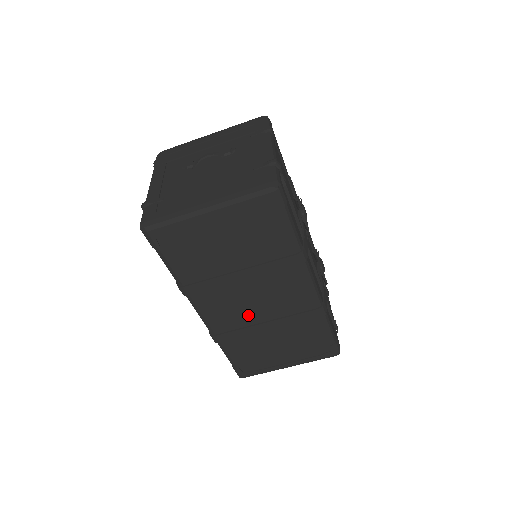
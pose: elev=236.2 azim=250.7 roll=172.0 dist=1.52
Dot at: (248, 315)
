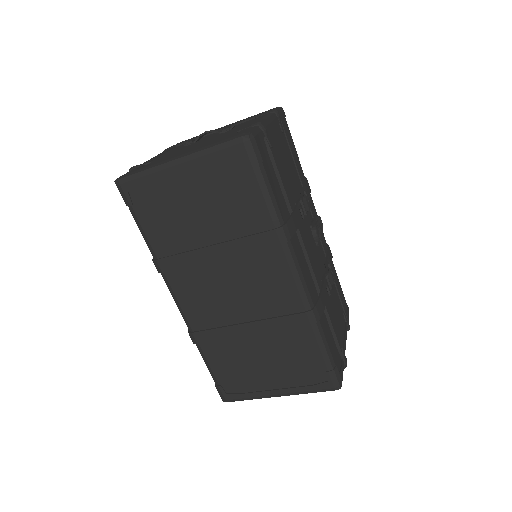
Dot at: (227, 309)
